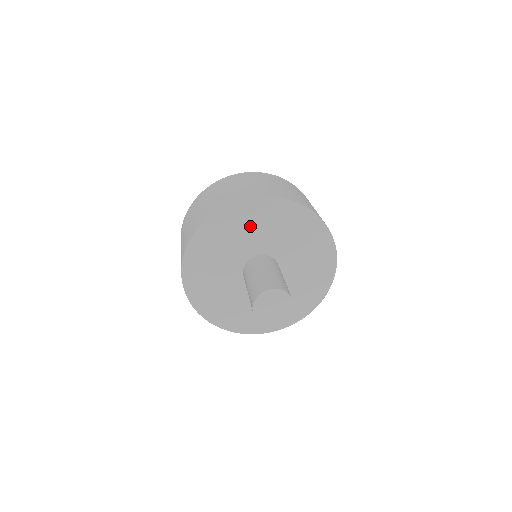
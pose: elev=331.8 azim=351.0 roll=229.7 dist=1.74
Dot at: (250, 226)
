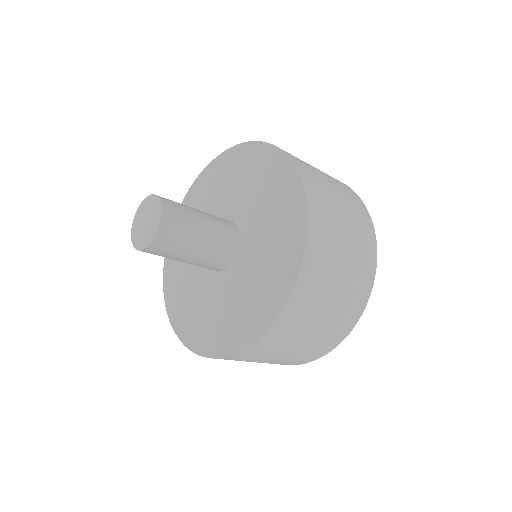
Dot at: occluded
